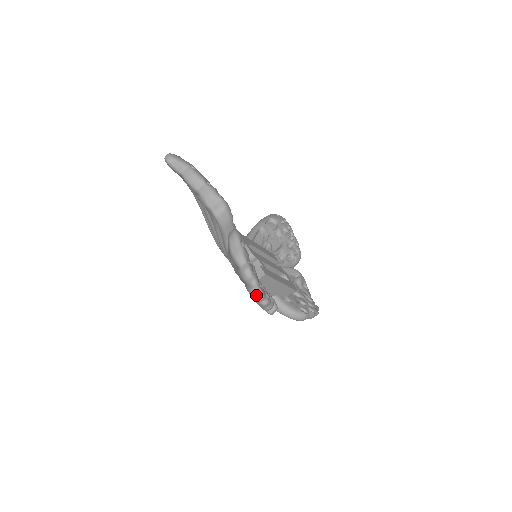
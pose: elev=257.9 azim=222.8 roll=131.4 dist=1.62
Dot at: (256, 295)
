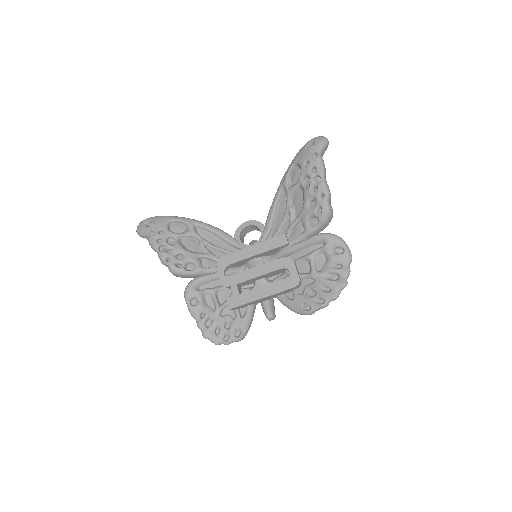
Dot at: occluded
